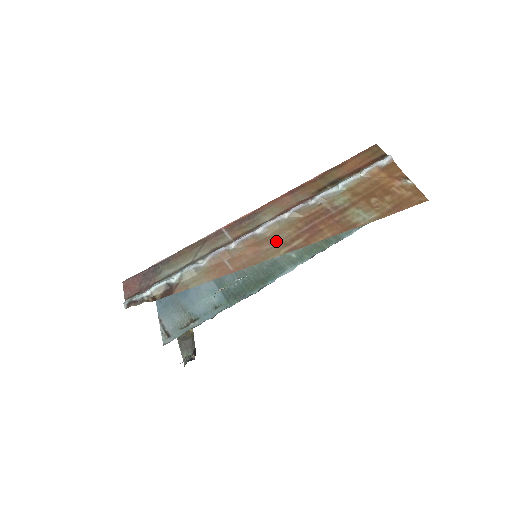
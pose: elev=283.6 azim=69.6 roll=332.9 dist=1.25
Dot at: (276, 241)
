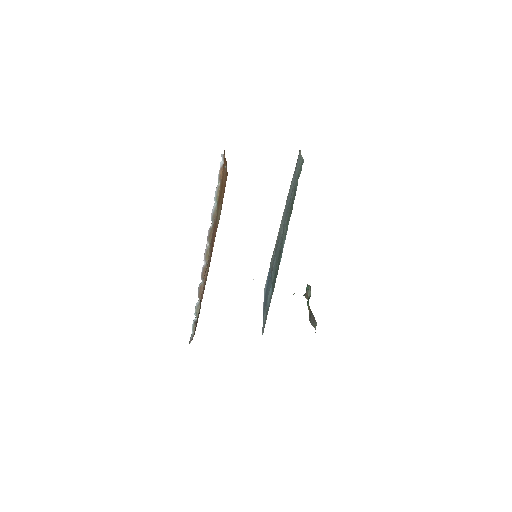
Dot at: (208, 263)
